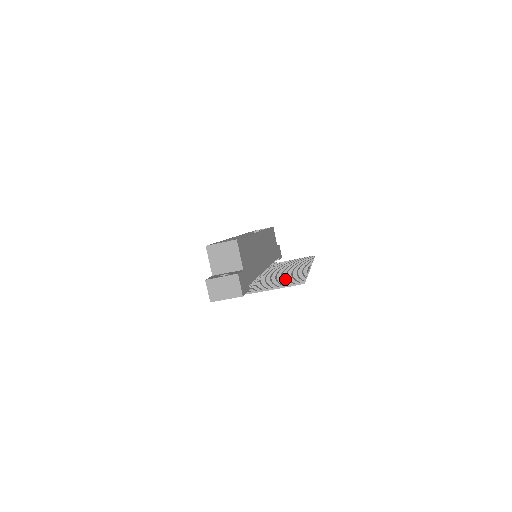
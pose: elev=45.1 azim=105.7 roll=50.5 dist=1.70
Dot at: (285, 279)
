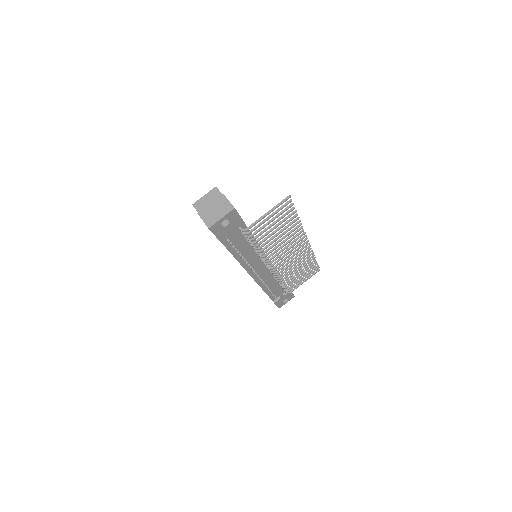
Dot at: (280, 226)
